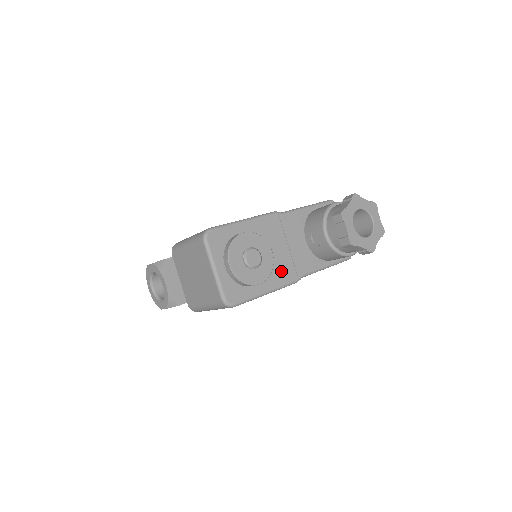
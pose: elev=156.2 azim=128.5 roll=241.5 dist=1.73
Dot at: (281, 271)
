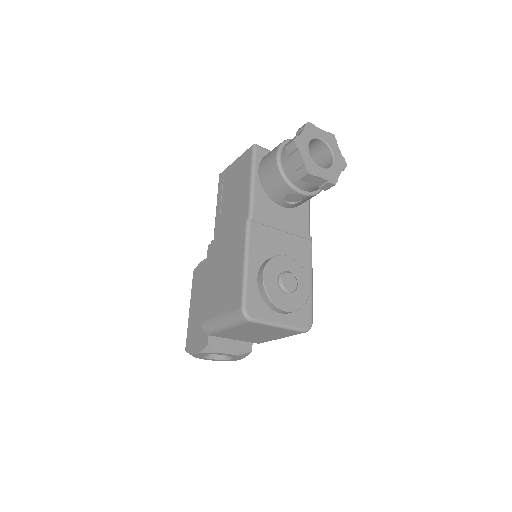
Dot at: (300, 254)
